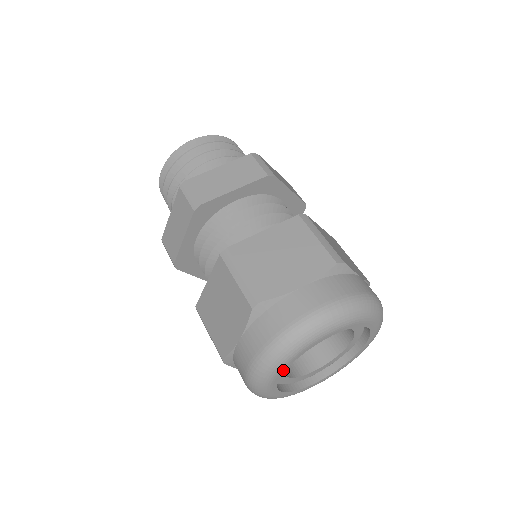
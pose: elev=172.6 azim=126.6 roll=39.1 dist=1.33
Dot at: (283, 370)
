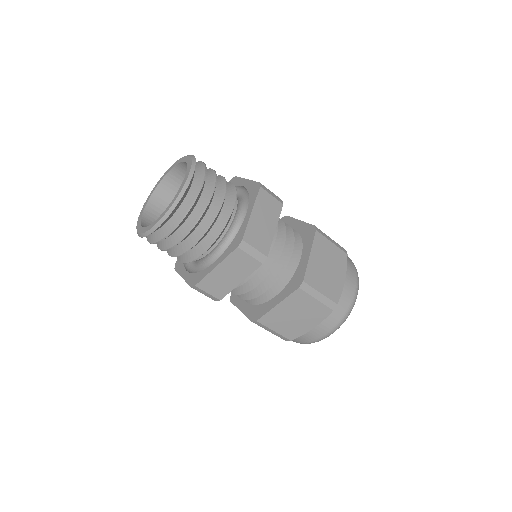
Dot at: occluded
